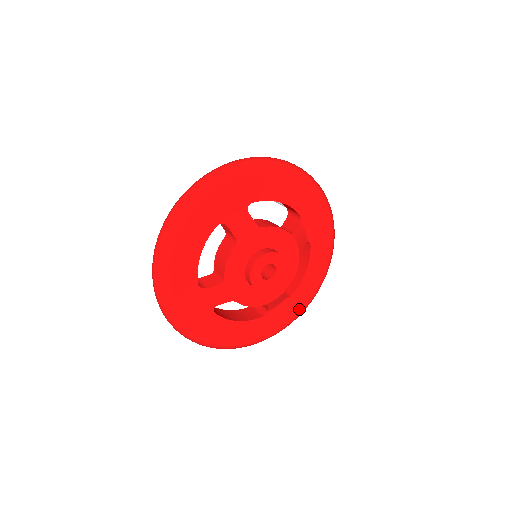
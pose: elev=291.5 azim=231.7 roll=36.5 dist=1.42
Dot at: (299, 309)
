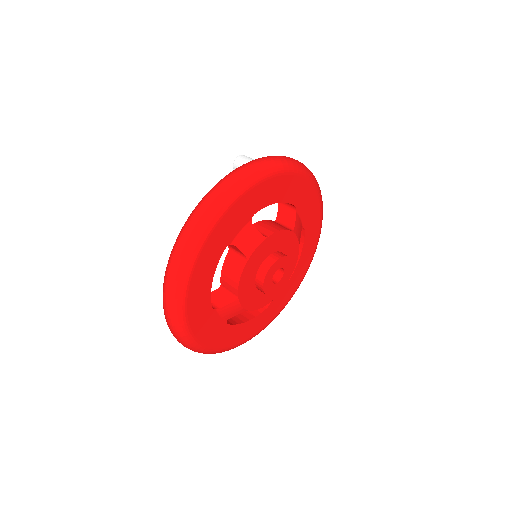
Dot at: (296, 288)
